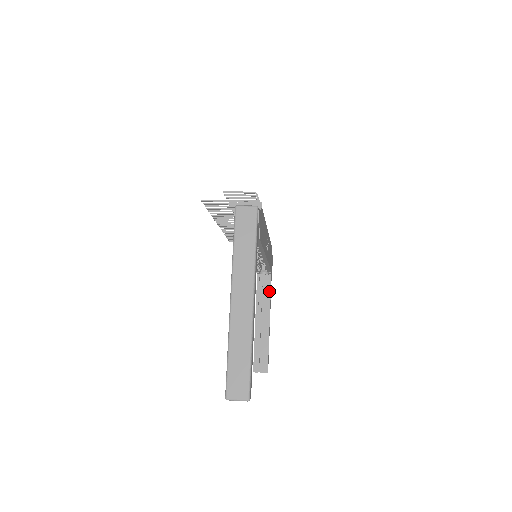
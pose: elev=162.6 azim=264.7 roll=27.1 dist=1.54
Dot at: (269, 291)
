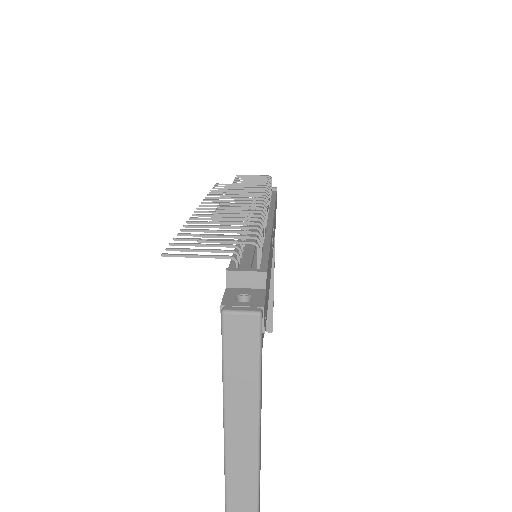
Dot at: occluded
